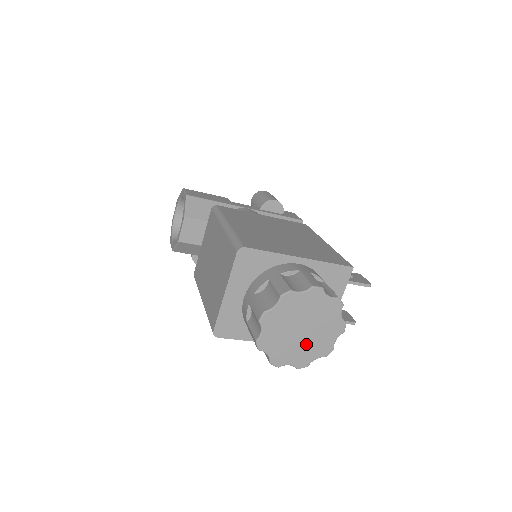
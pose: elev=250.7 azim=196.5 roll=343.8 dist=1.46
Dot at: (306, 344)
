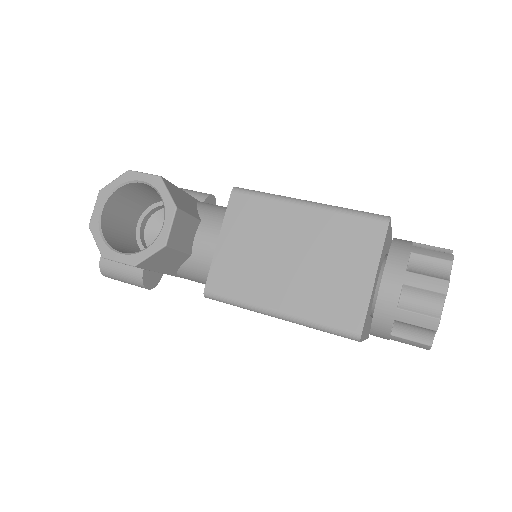
Dot at: occluded
